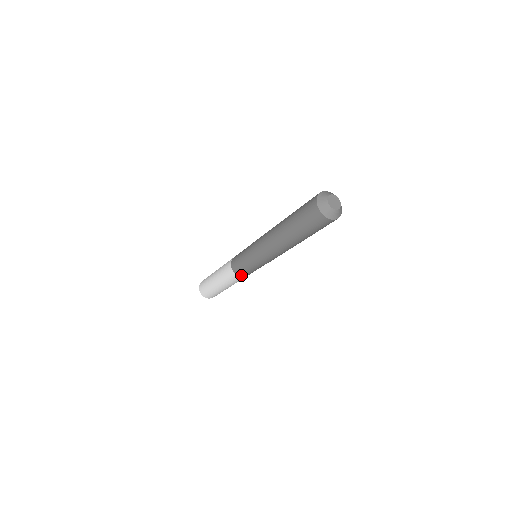
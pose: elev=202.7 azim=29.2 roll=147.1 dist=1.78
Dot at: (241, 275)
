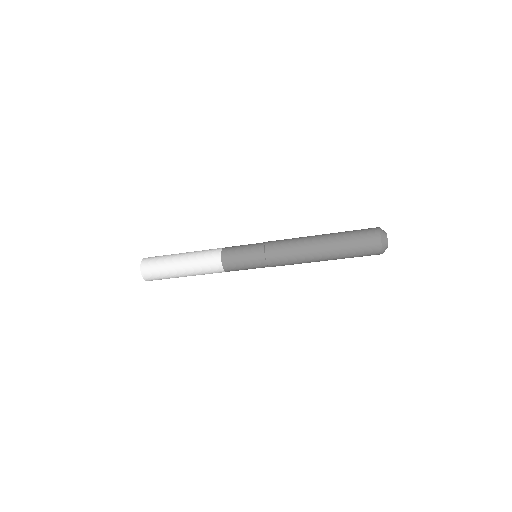
Dot at: (229, 271)
